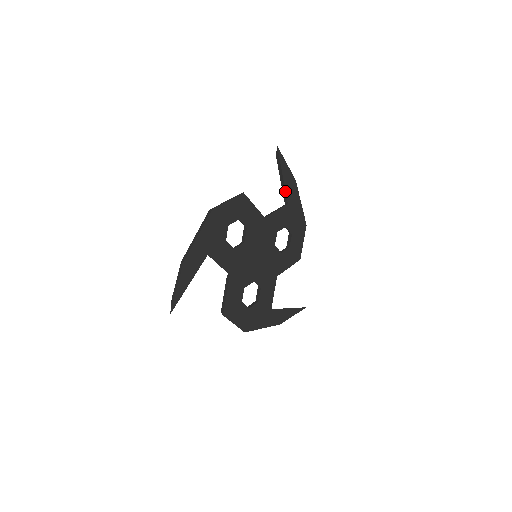
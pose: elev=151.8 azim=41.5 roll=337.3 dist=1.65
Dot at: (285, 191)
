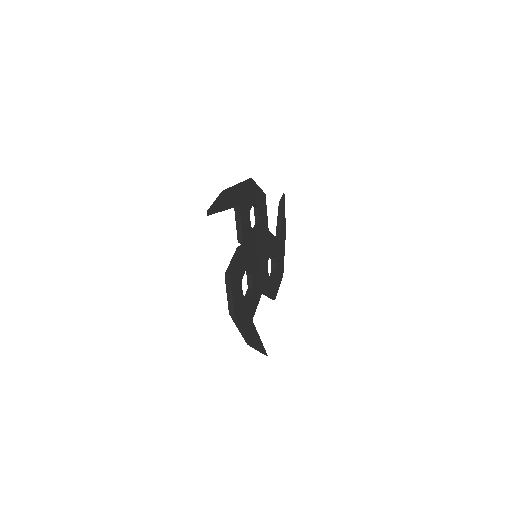
Dot at: (280, 230)
